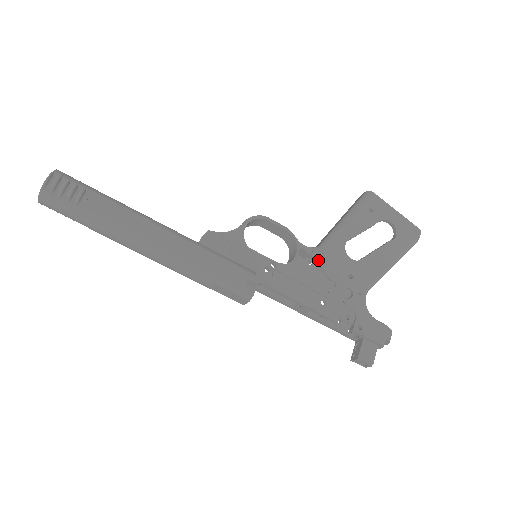
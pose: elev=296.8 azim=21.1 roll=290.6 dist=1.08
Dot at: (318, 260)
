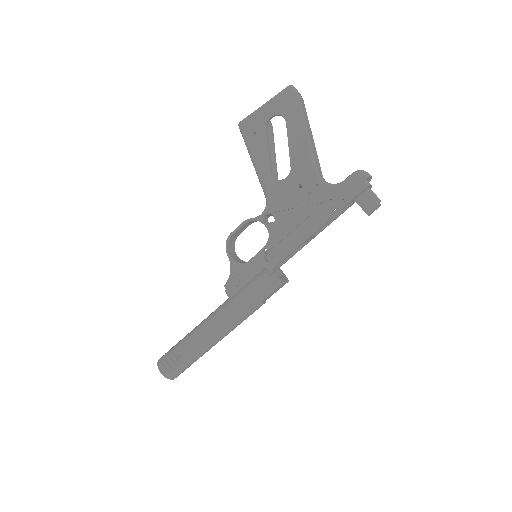
Dot at: (276, 210)
